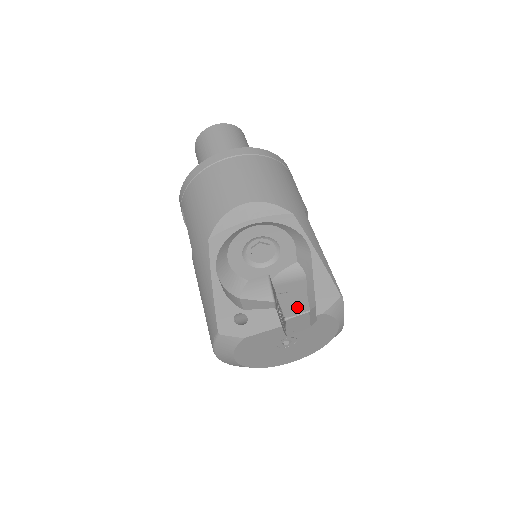
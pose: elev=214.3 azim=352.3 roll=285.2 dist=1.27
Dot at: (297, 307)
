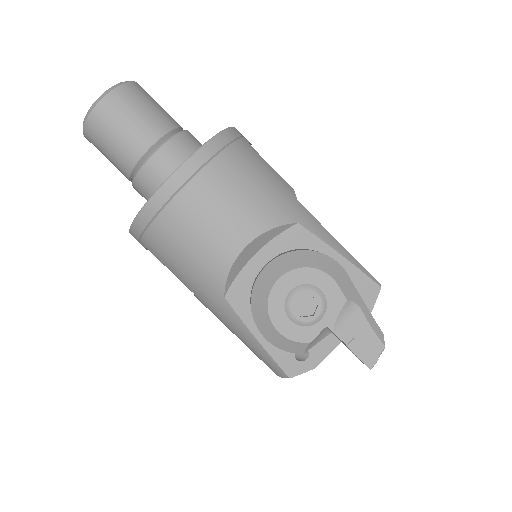
Dot at: (373, 350)
